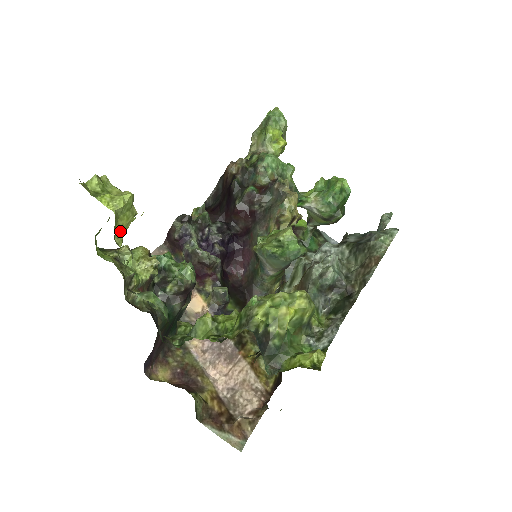
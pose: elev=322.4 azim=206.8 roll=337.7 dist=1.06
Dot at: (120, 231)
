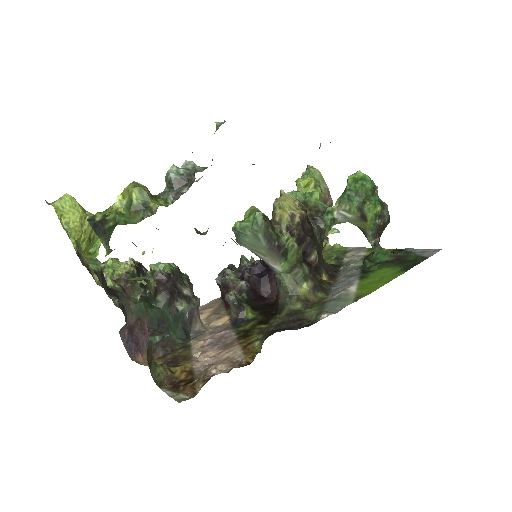
Dot at: (69, 223)
